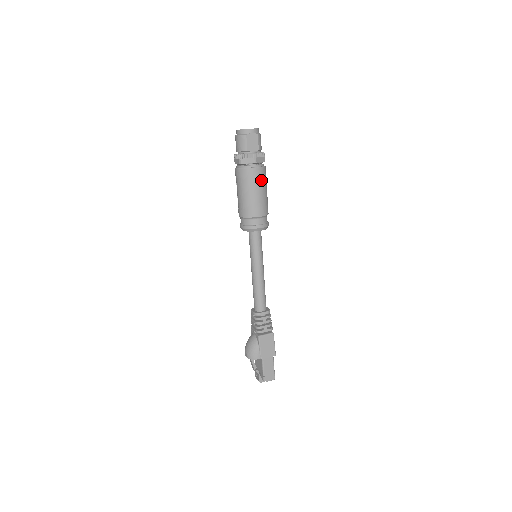
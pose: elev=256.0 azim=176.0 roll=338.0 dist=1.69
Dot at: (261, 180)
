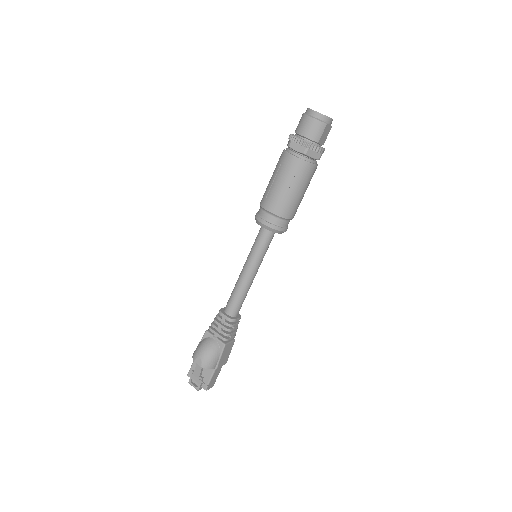
Dot at: occluded
